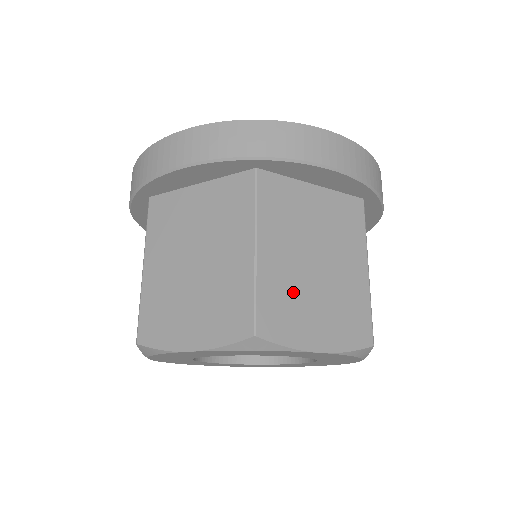
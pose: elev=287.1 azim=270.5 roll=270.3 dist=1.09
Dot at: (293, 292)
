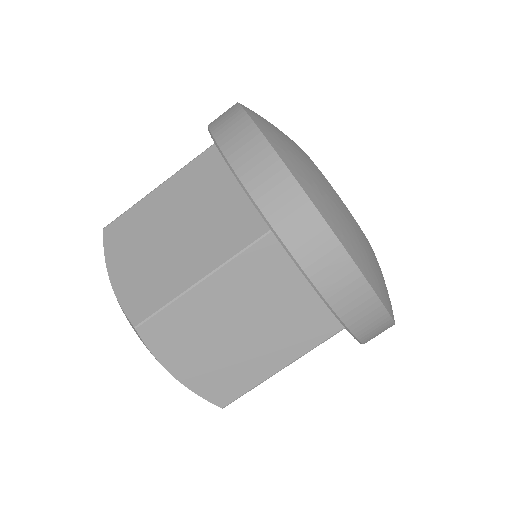
Dot at: (197, 330)
